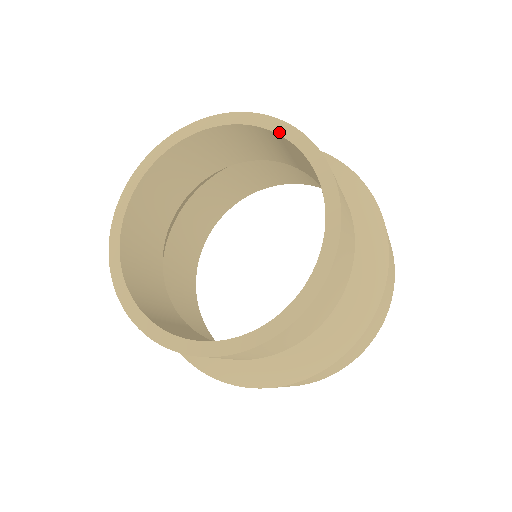
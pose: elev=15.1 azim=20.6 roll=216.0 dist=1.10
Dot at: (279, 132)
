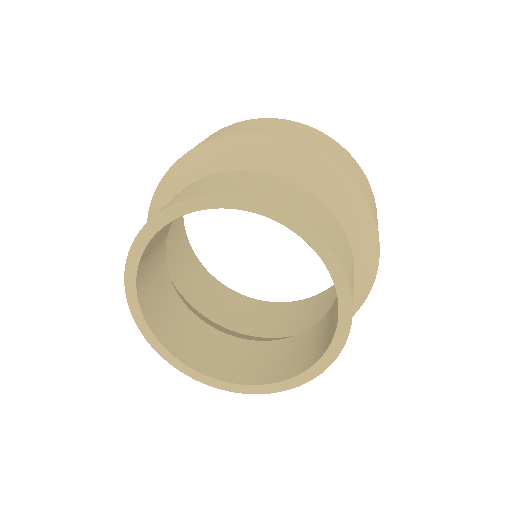
Dot at: (340, 324)
